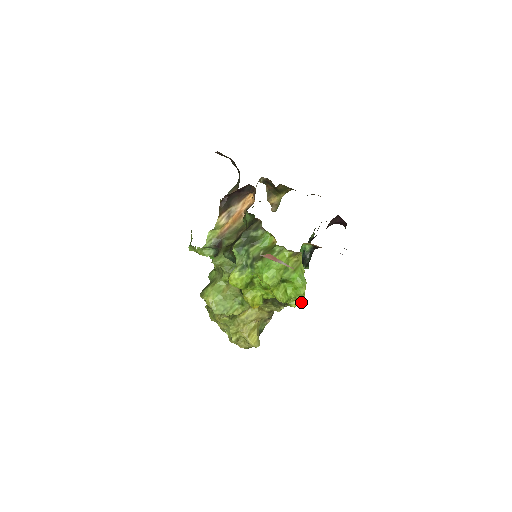
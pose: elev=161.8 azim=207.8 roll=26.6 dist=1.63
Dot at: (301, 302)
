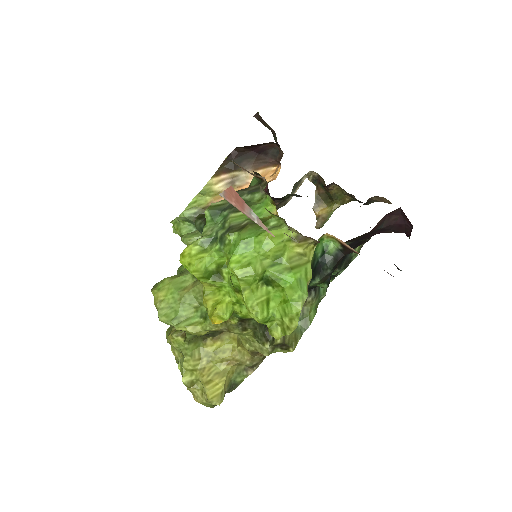
Dot at: (290, 331)
